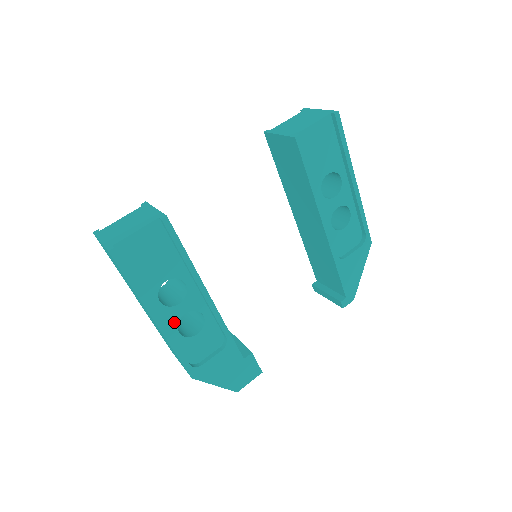
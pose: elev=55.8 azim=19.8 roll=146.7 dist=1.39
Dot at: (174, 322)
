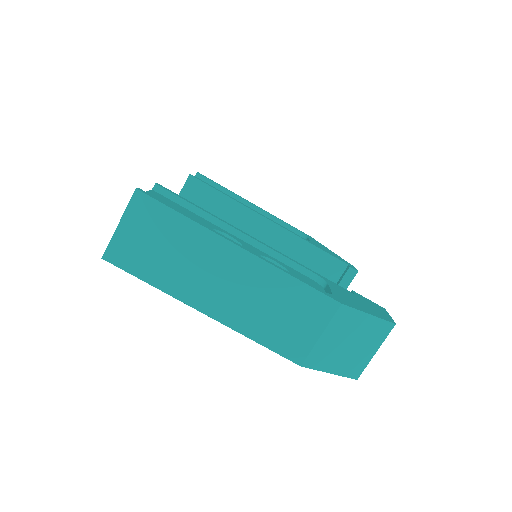
Dot at: occluded
